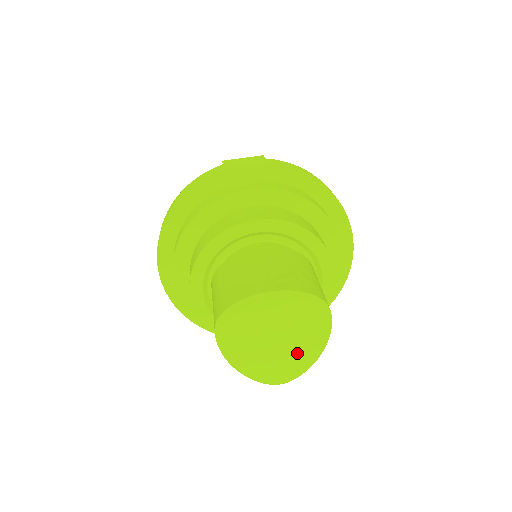
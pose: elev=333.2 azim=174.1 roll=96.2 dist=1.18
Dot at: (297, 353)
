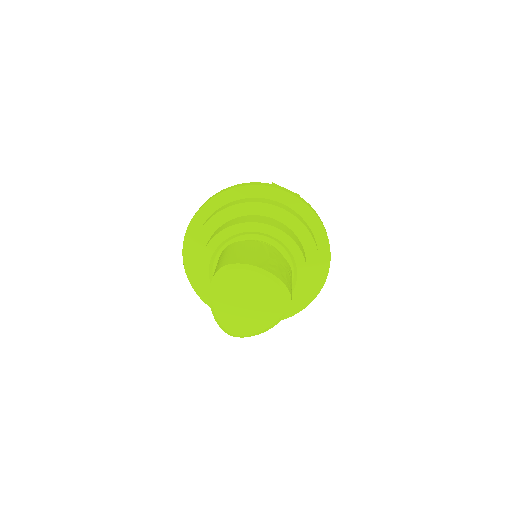
Dot at: (255, 319)
